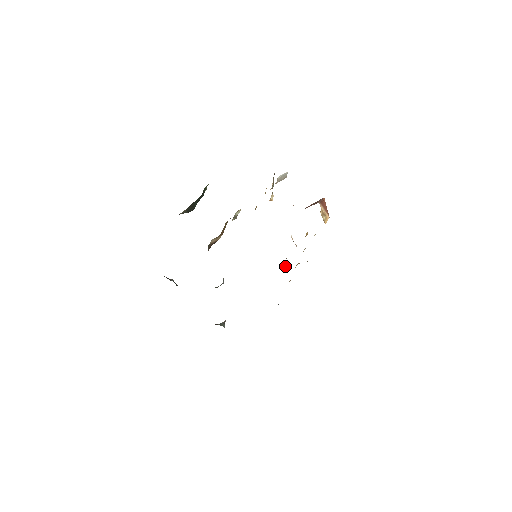
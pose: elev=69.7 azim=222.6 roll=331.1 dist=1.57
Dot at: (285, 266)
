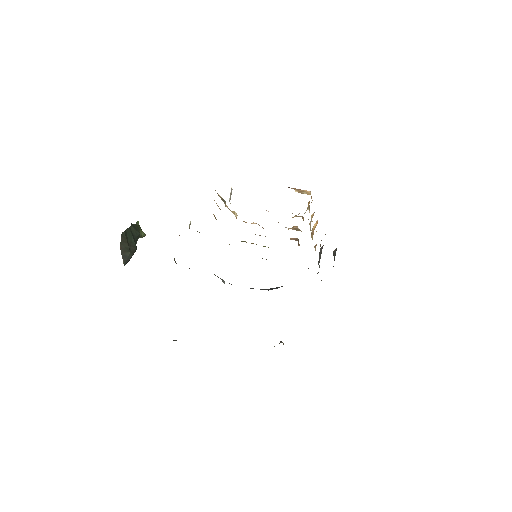
Dot at: (298, 244)
